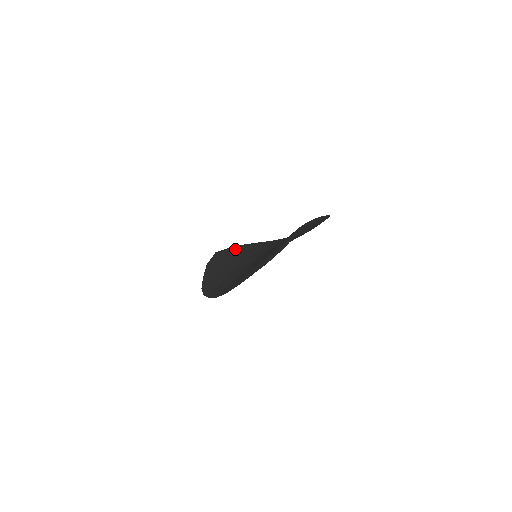
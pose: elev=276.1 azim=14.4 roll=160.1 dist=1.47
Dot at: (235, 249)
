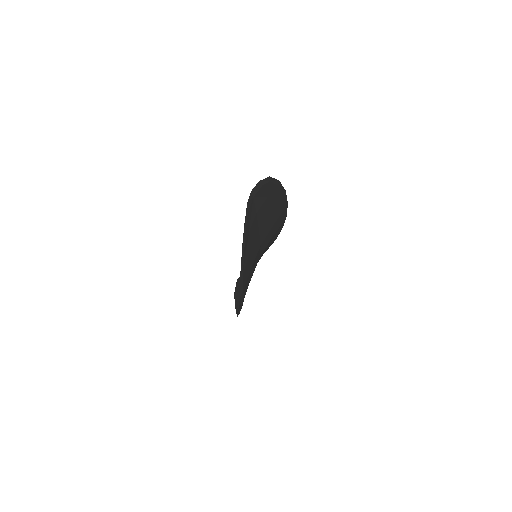
Dot at: occluded
